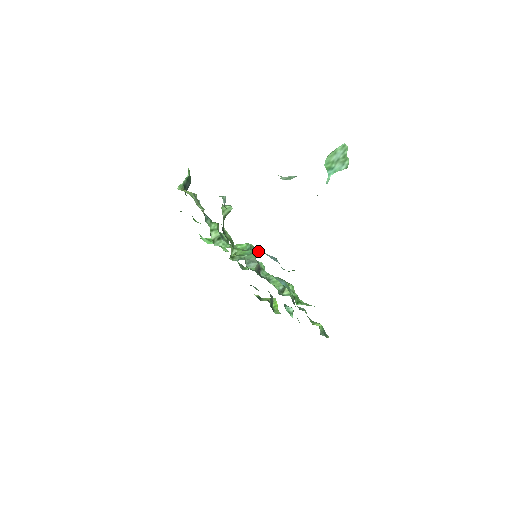
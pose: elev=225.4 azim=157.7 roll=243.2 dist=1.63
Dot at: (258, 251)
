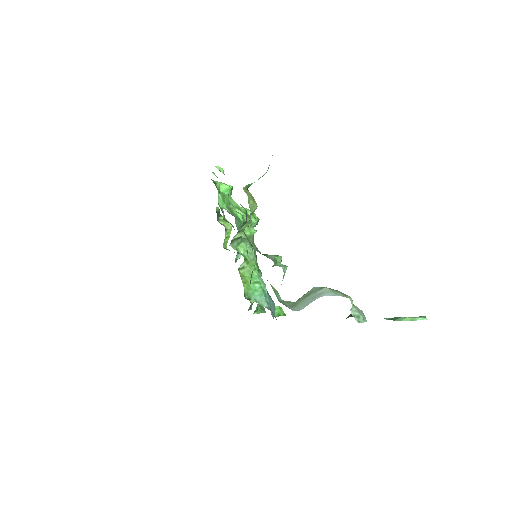
Dot at: (267, 304)
